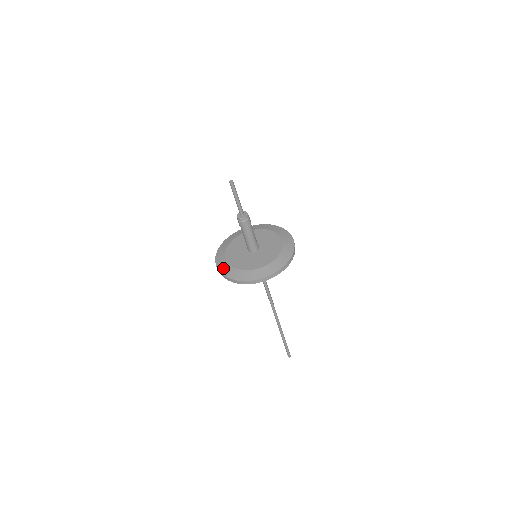
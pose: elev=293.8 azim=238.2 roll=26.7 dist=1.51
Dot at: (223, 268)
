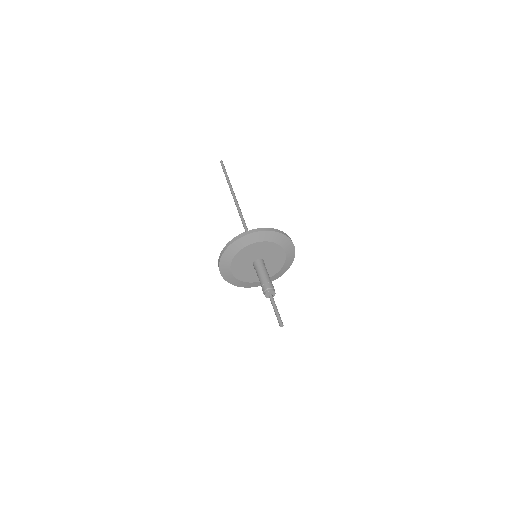
Dot at: (230, 280)
